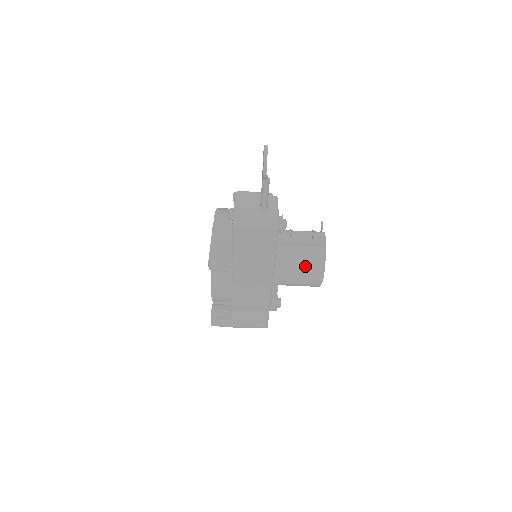
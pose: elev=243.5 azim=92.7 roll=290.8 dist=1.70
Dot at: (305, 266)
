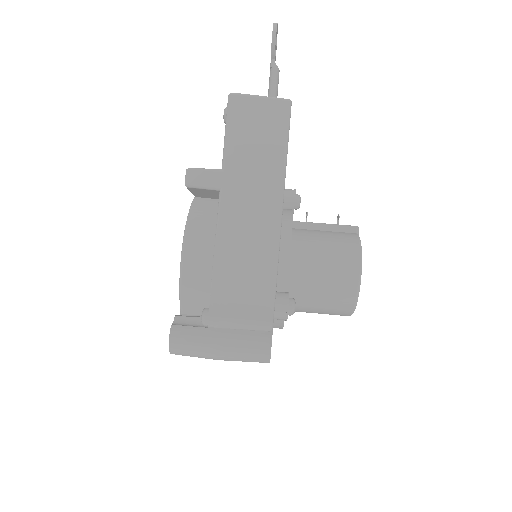
Dot at: (331, 247)
